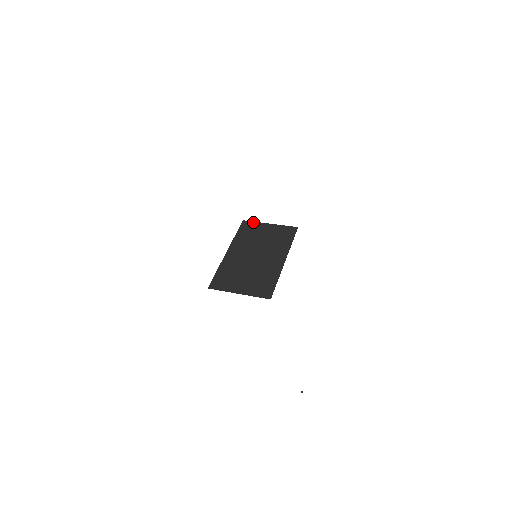
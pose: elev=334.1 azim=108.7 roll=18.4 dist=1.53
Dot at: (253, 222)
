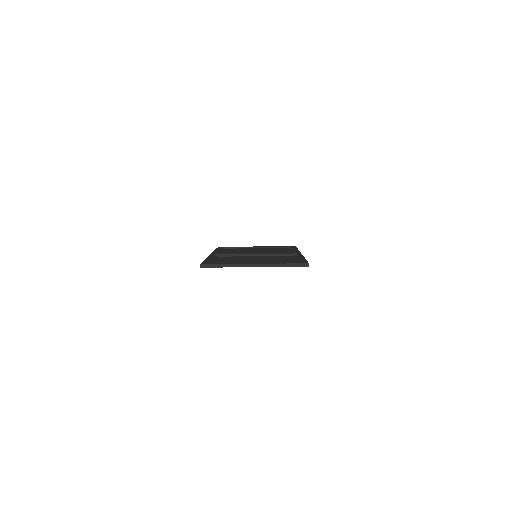
Dot at: occluded
